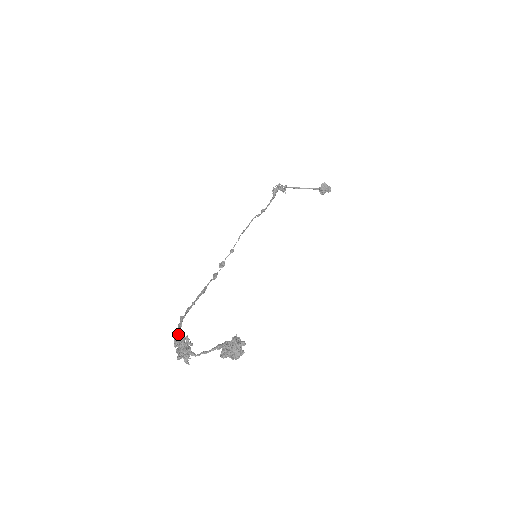
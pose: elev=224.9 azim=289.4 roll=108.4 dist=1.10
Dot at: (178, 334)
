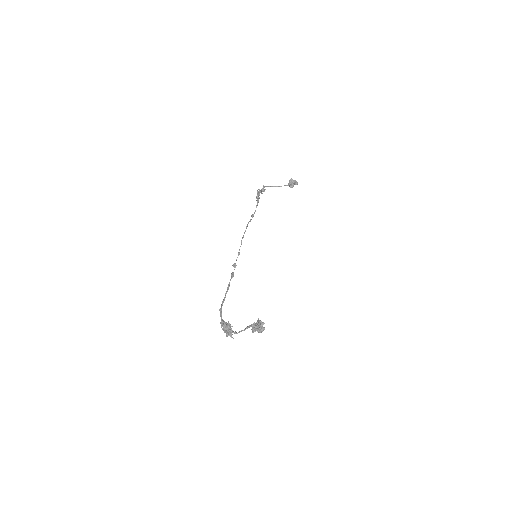
Dot at: (222, 321)
